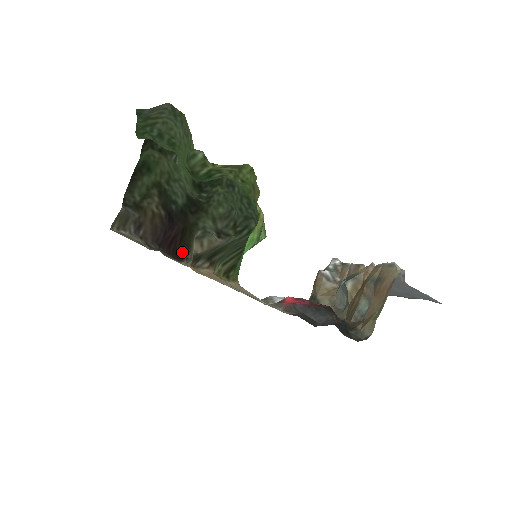
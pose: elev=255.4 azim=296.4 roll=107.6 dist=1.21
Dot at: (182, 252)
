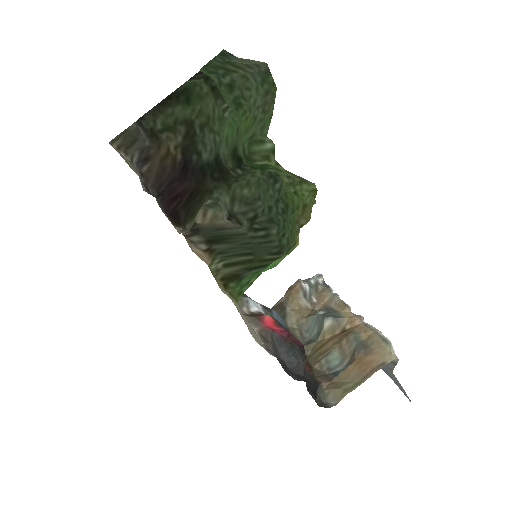
Dot at: (182, 218)
